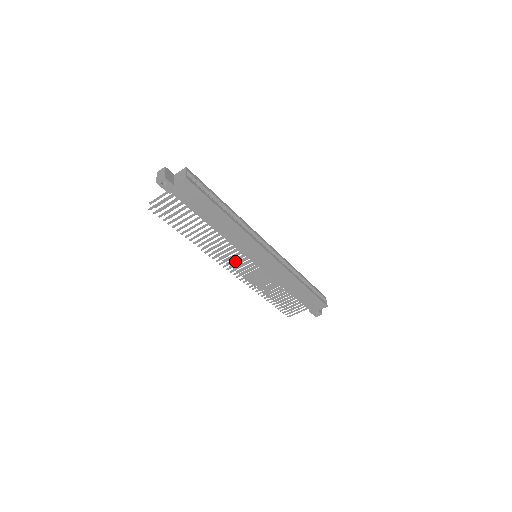
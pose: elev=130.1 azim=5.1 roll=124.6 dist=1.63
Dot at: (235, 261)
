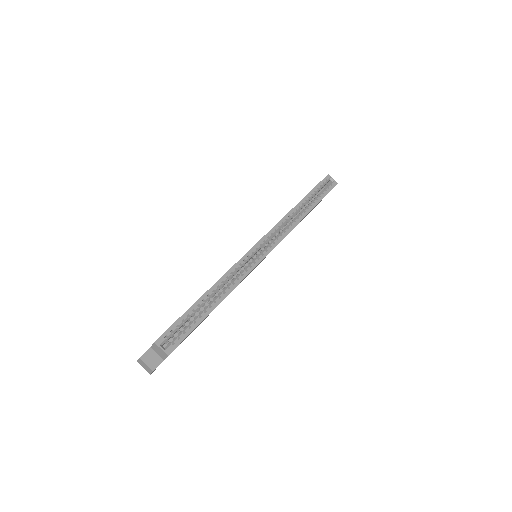
Dot at: occluded
